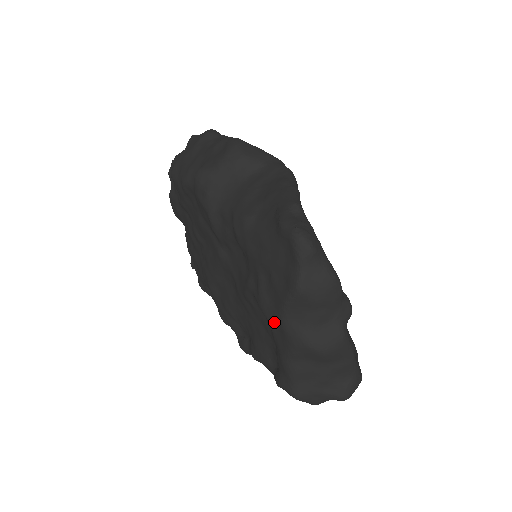
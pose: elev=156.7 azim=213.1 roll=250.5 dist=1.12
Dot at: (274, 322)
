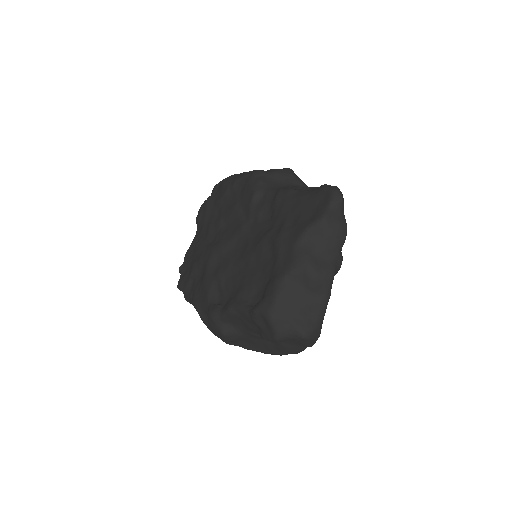
Dot at: (285, 249)
